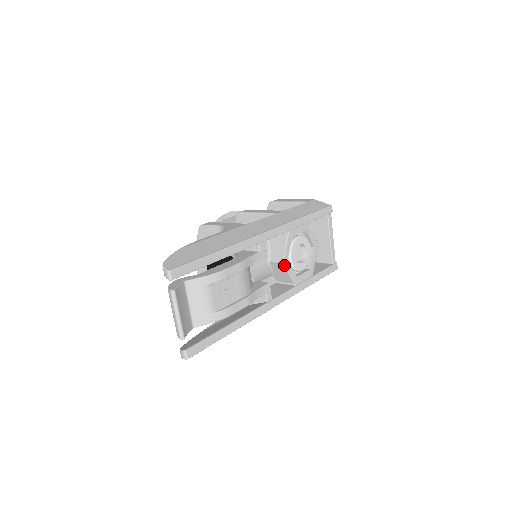
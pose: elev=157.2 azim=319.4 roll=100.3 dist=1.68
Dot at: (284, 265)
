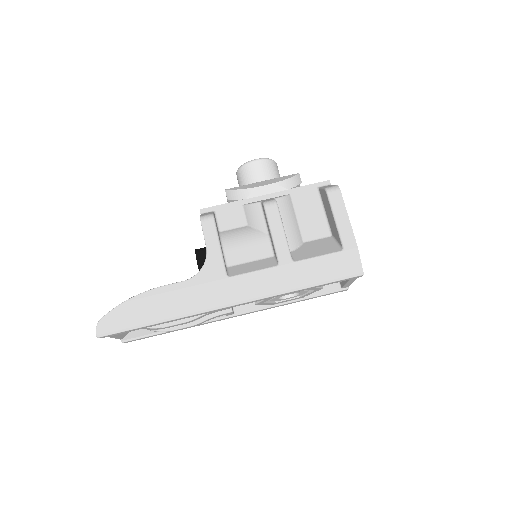
Dot at: (258, 304)
